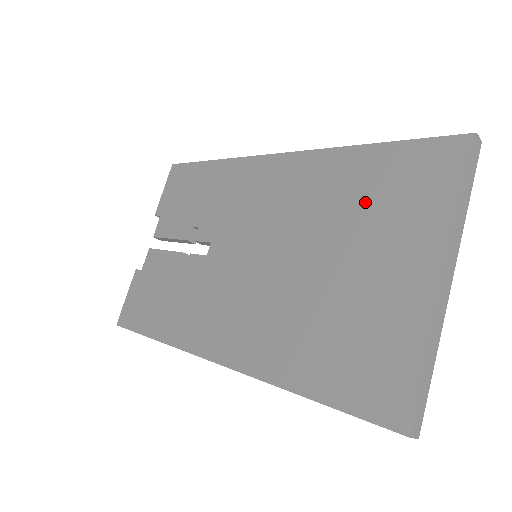
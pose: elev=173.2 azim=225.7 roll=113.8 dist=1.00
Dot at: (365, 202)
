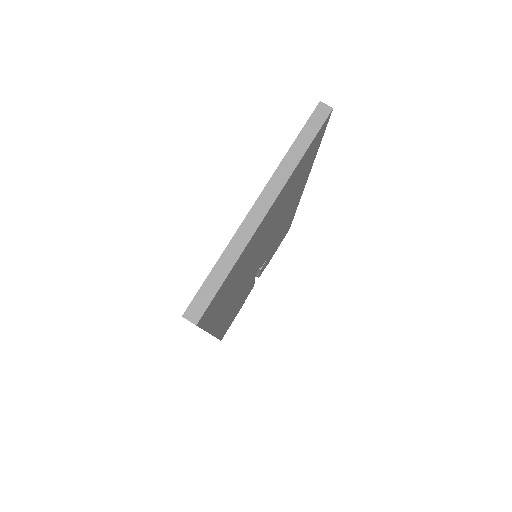
Dot at: occluded
